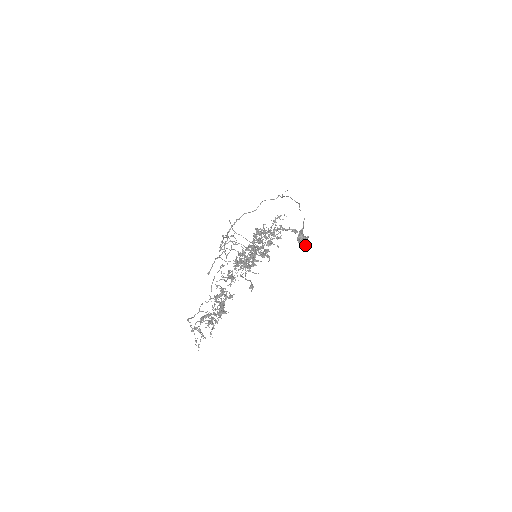
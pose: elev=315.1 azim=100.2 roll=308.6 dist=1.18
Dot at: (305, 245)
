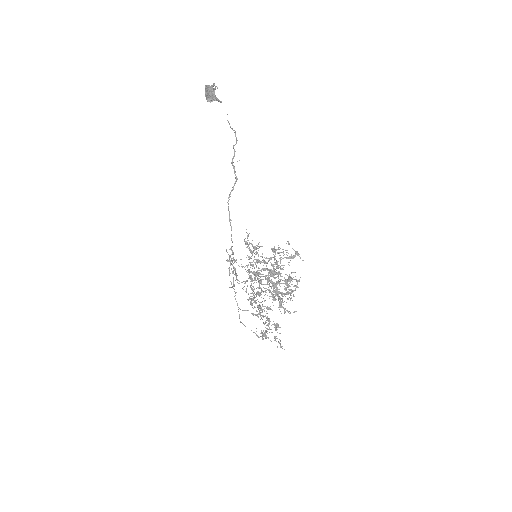
Dot at: occluded
